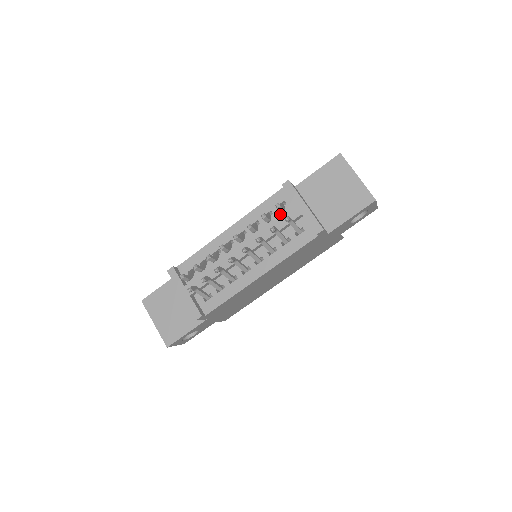
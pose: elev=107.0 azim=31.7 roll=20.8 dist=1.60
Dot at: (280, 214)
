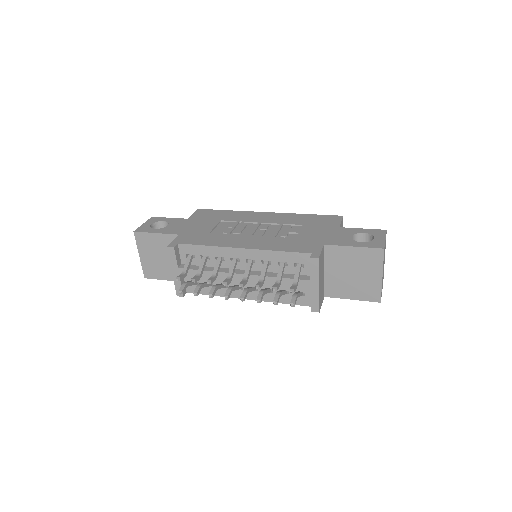
Dot at: (293, 271)
